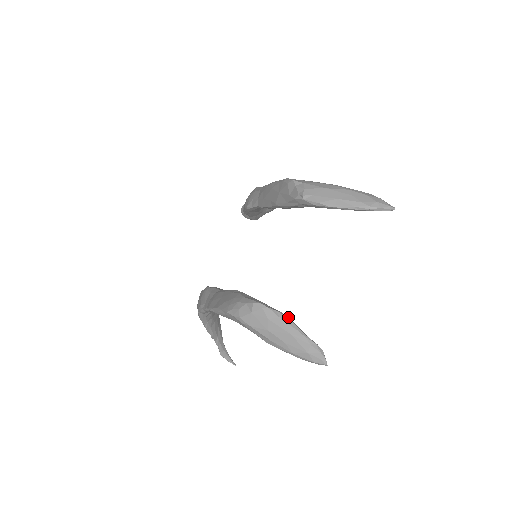
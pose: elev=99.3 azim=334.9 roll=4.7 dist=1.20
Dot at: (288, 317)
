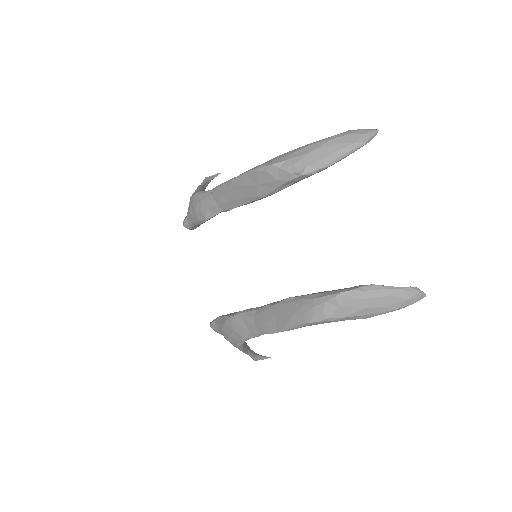
Dot at: (372, 285)
